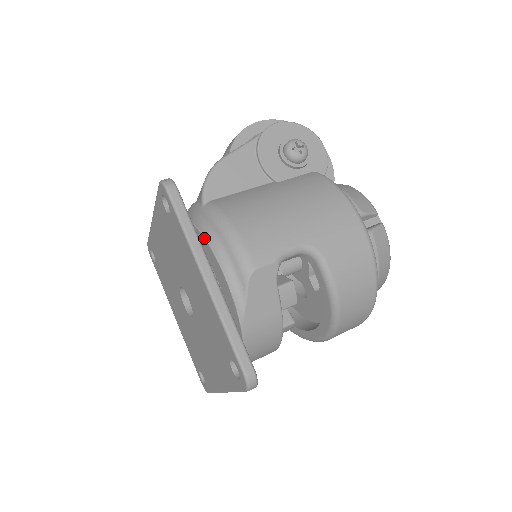
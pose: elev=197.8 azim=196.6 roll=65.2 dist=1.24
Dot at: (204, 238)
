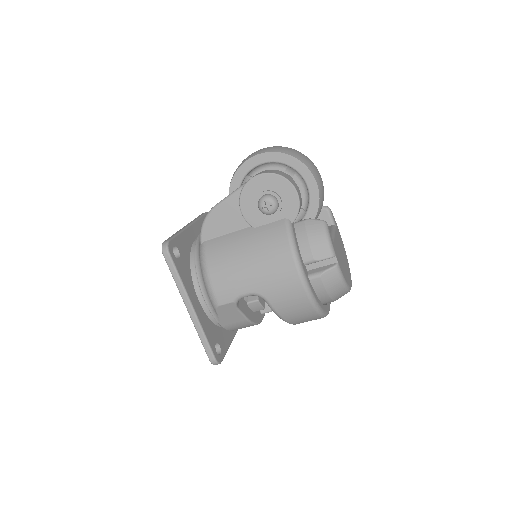
Dot at: (196, 273)
